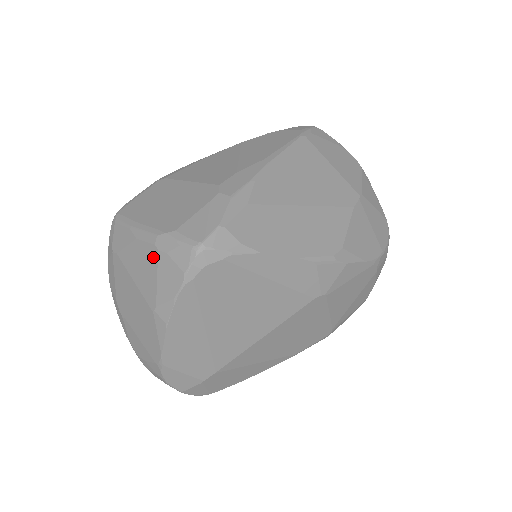
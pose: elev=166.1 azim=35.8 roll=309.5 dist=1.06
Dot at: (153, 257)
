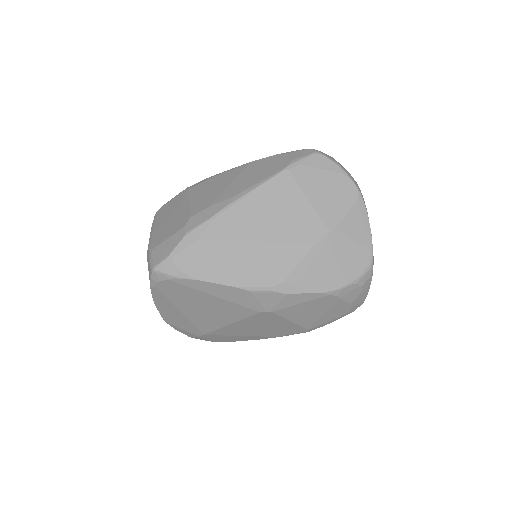
Dot at: occluded
